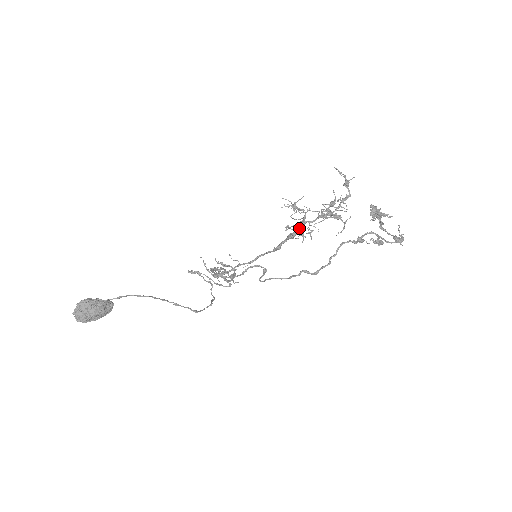
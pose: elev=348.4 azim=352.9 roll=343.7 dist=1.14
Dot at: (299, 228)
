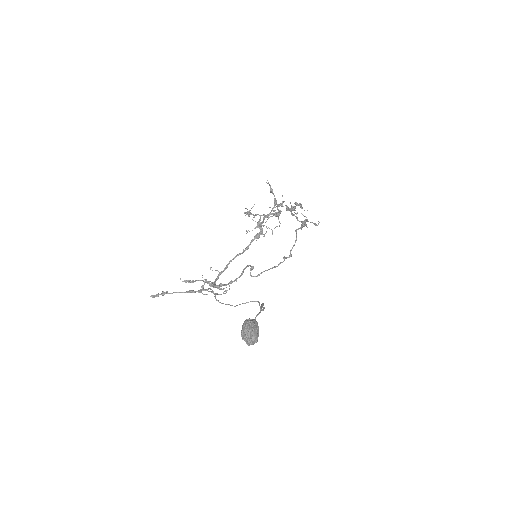
Dot at: occluded
